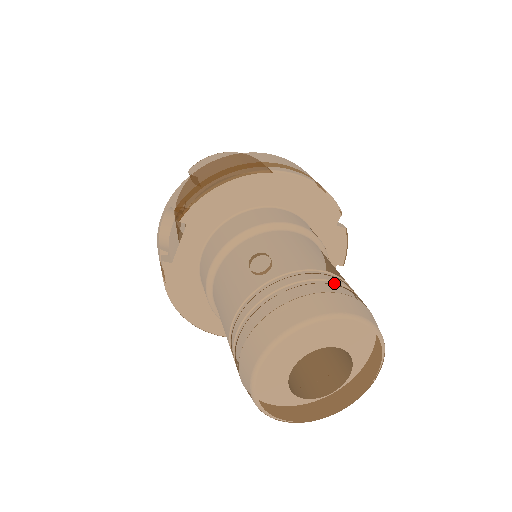
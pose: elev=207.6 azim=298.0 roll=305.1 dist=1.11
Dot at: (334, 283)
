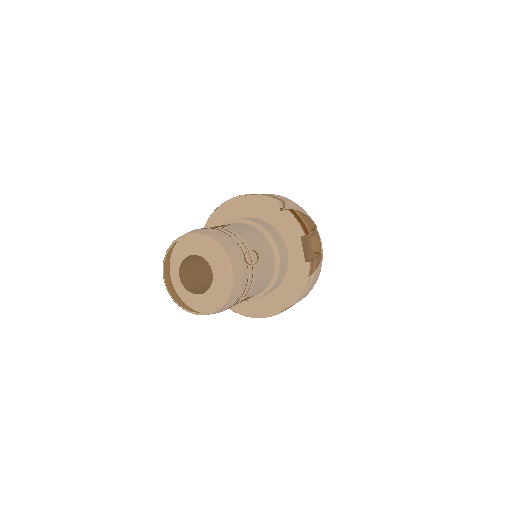
Dot at: occluded
